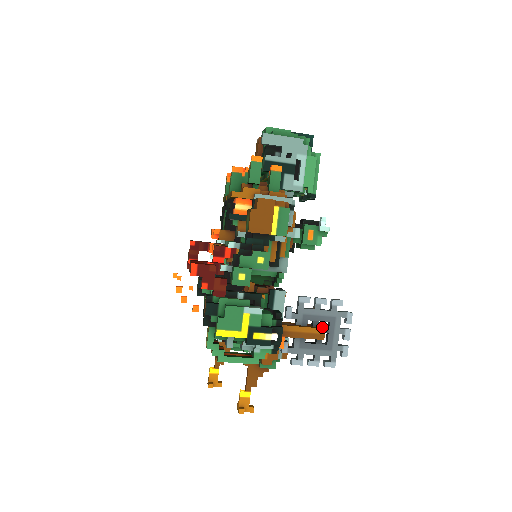
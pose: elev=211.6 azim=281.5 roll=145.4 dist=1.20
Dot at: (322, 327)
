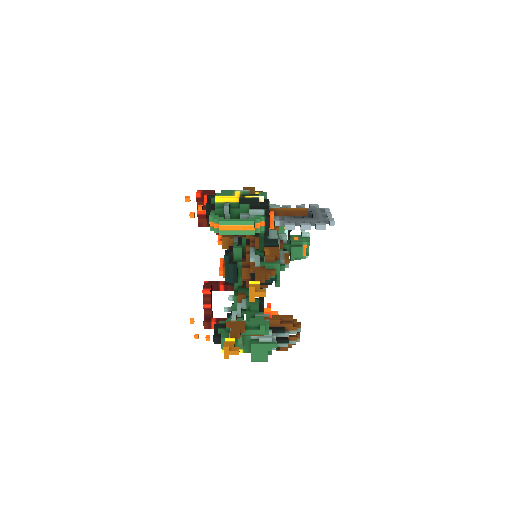
Dot at: occluded
